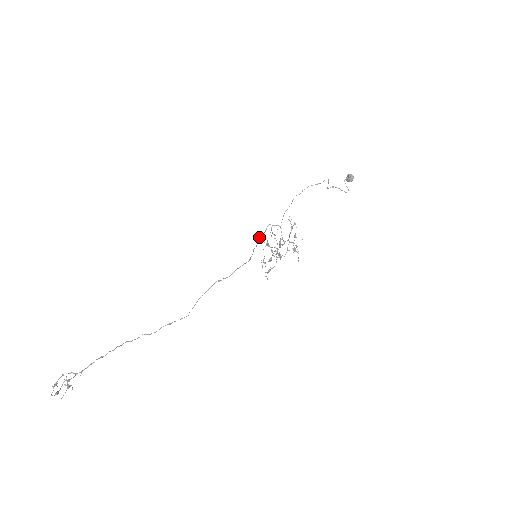
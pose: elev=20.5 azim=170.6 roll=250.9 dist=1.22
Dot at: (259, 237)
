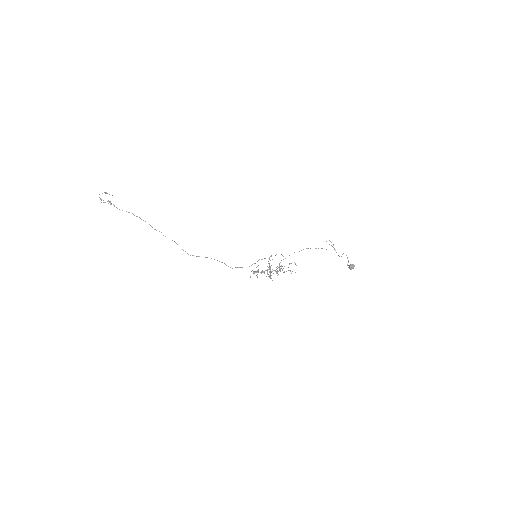
Dot at: occluded
